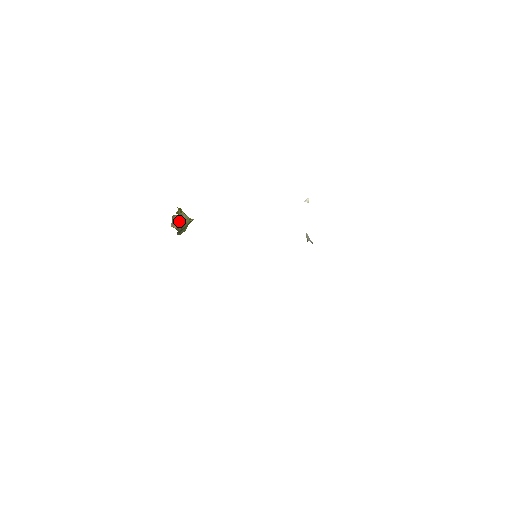
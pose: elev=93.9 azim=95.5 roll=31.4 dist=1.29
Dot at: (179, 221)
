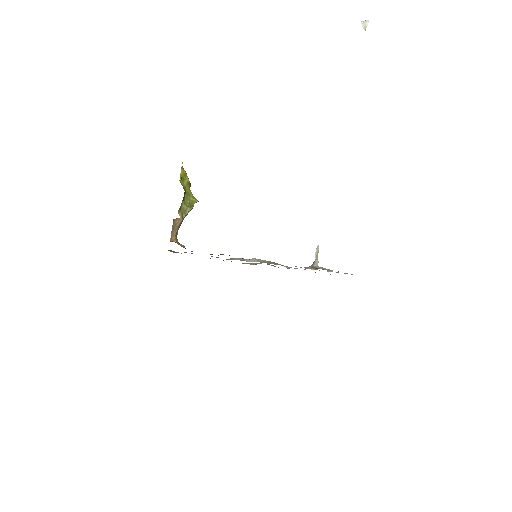
Dot at: (180, 223)
